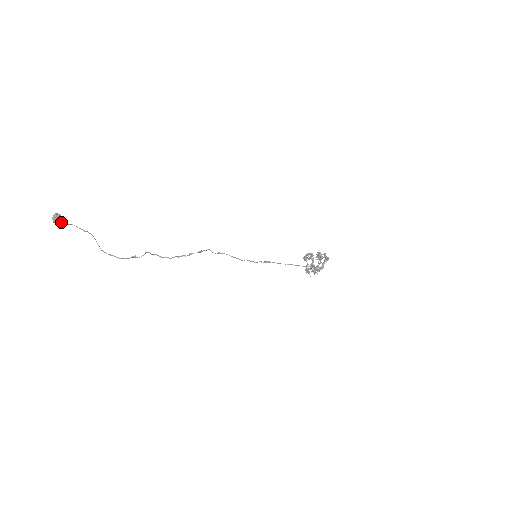
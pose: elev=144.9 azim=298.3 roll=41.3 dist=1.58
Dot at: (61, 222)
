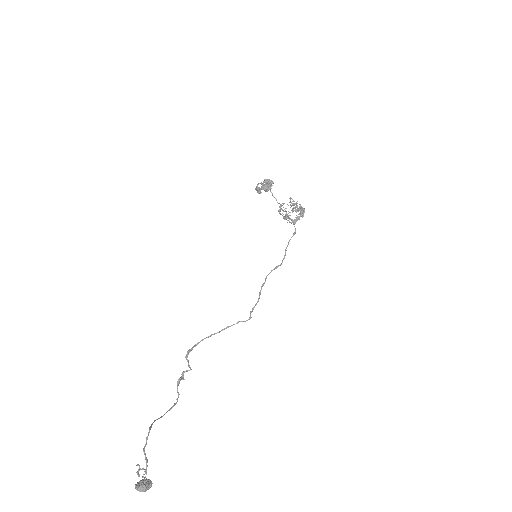
Dot at: occluded
